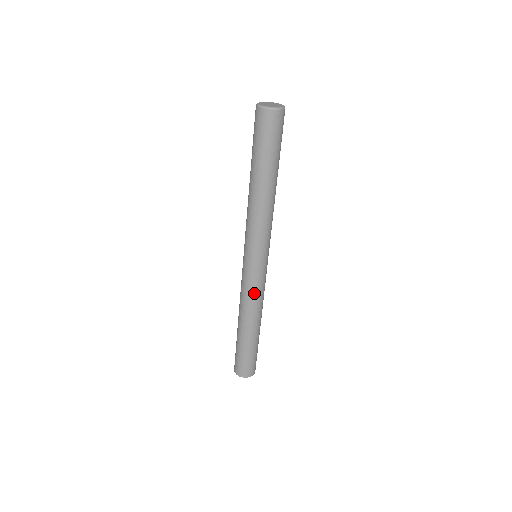
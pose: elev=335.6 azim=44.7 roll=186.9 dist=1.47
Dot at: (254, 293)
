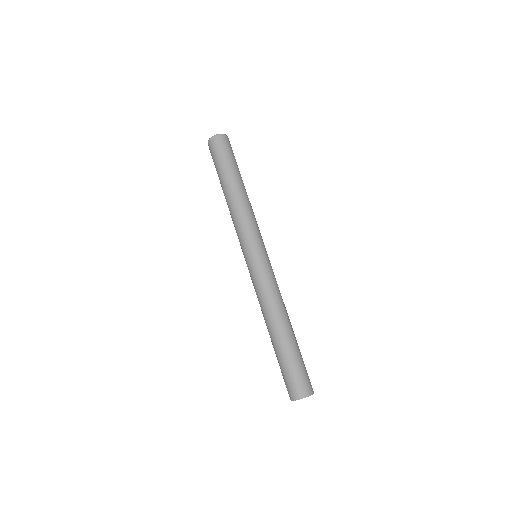
Dot at: (274, 284)
